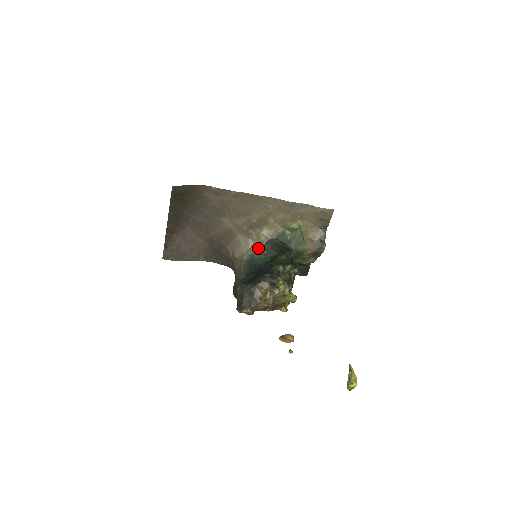
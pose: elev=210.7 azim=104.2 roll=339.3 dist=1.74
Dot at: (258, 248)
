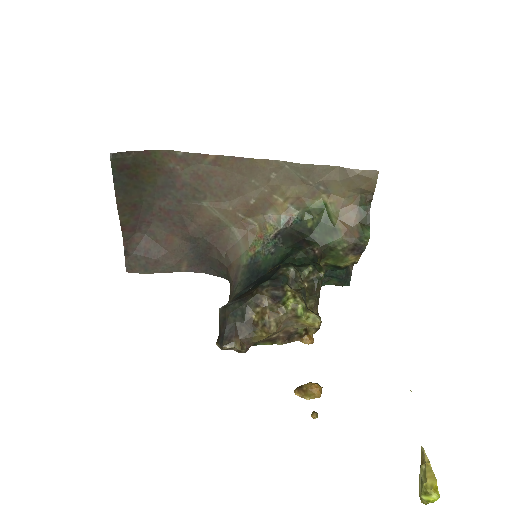
Dot at: (262, 245)
